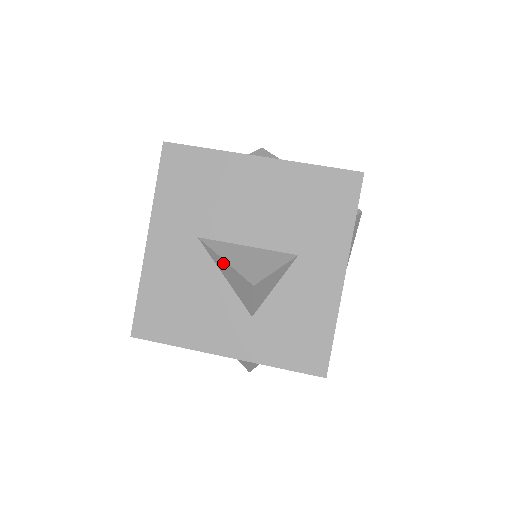
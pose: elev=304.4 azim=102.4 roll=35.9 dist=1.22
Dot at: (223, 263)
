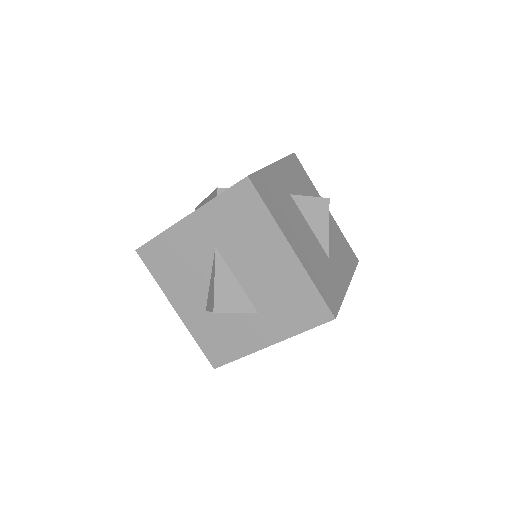
Dot at: (214, 278)
